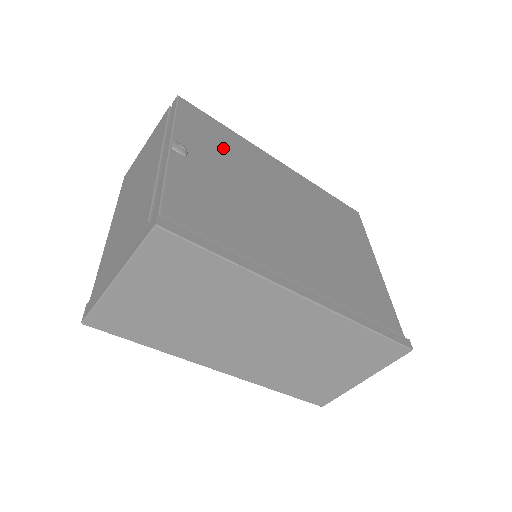
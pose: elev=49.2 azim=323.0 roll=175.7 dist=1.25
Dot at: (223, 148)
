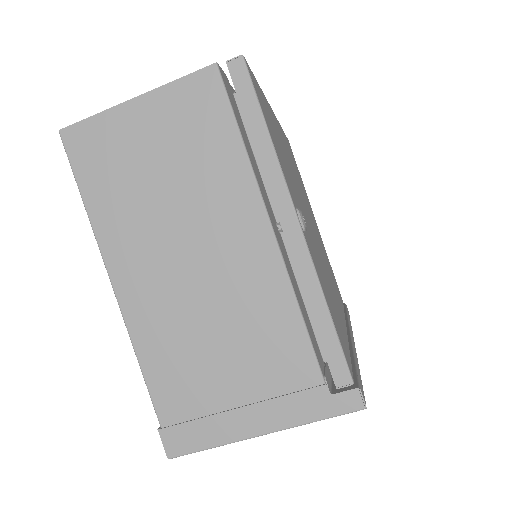
Dot at: (283, 155)
